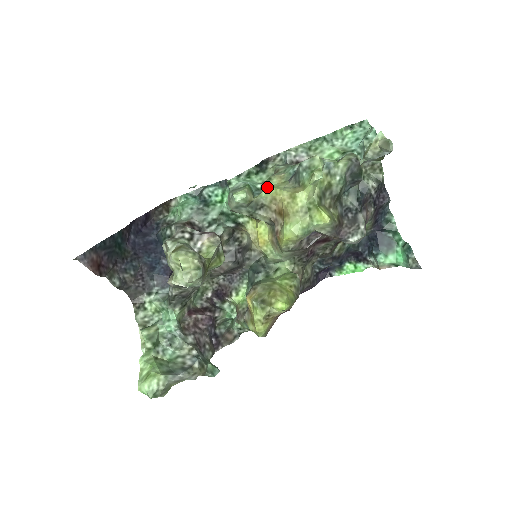
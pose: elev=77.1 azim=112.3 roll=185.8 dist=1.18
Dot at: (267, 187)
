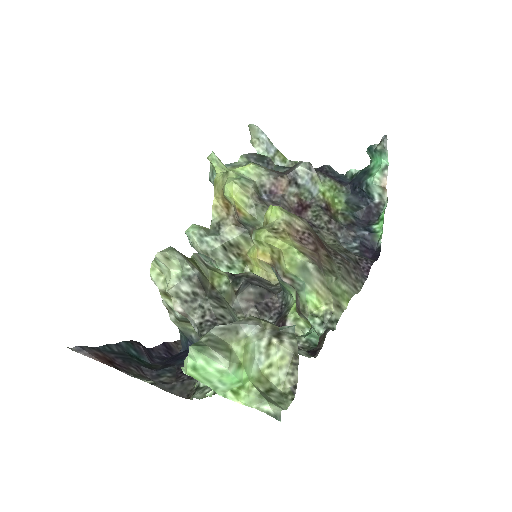
Dot at: occluded
